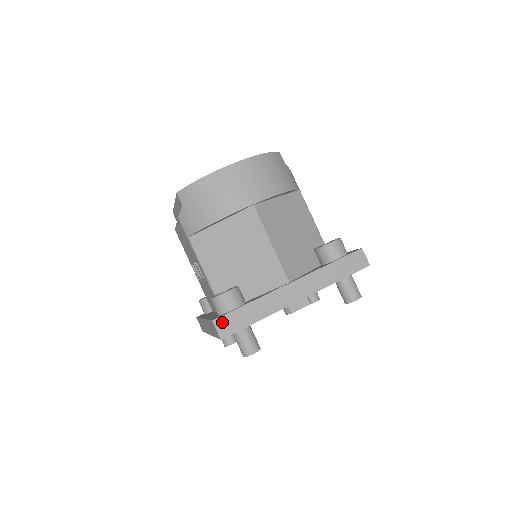
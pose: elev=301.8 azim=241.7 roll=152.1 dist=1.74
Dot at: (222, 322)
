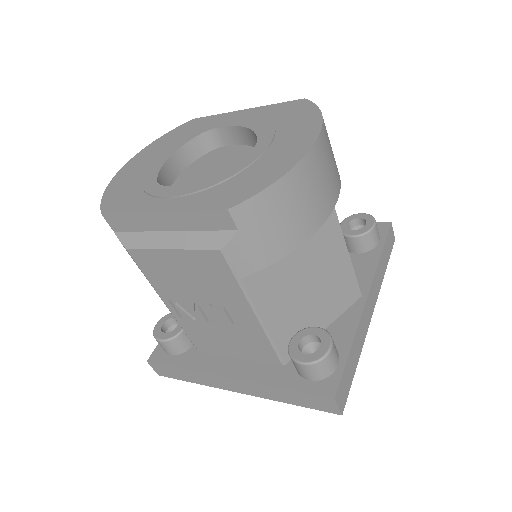
Dot at: (340, 393)
